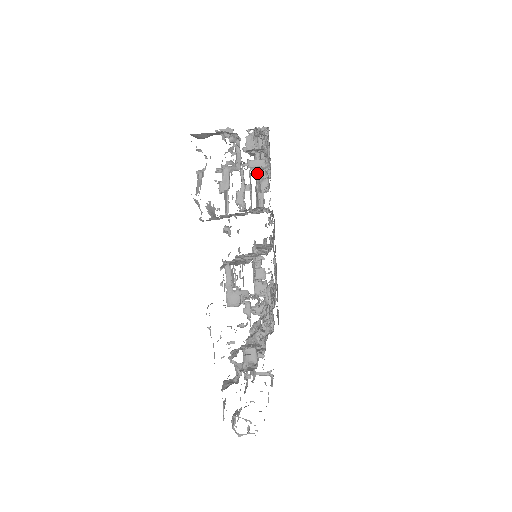
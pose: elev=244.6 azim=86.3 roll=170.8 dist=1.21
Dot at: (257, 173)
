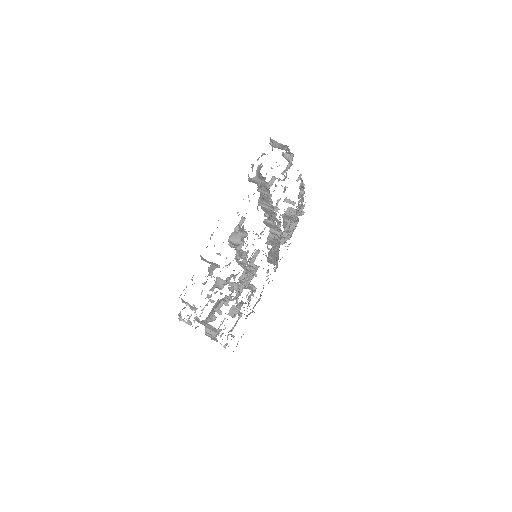
Dot at: (282, 233)
